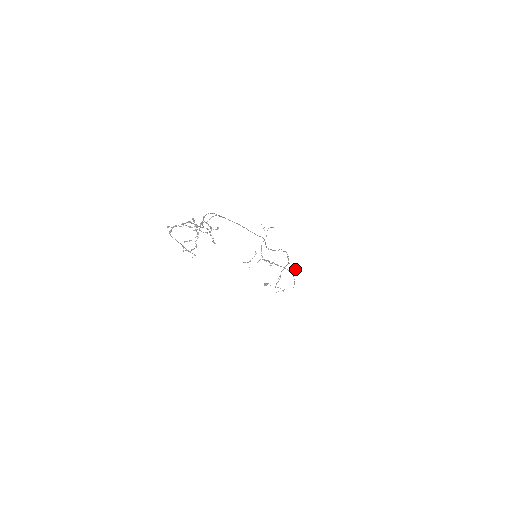
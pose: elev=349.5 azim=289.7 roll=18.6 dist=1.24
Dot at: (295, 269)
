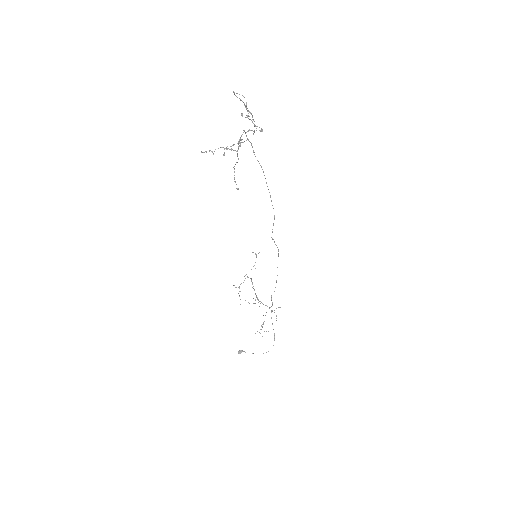
Dot at: occluded
